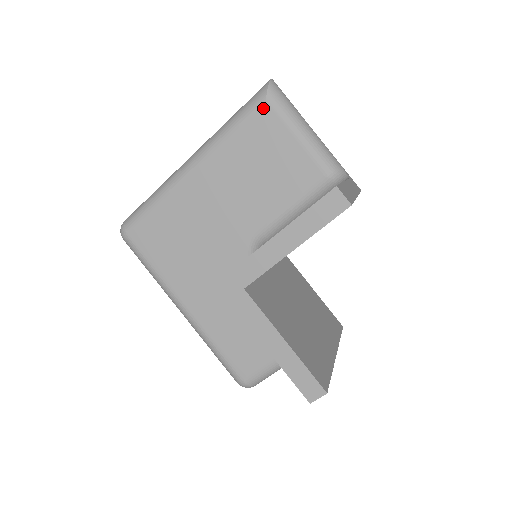
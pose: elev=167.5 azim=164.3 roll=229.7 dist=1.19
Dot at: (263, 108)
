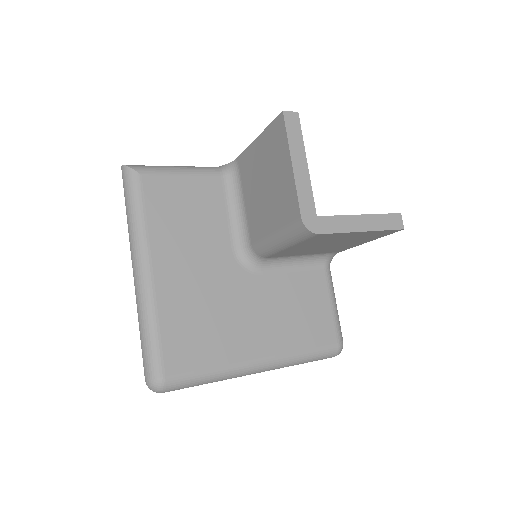
Dot at: (144, 180)
